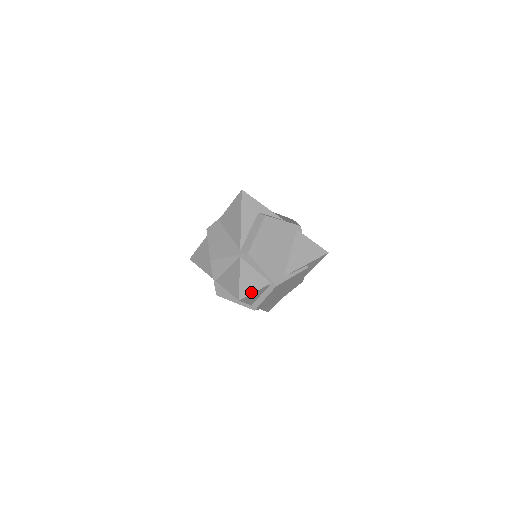
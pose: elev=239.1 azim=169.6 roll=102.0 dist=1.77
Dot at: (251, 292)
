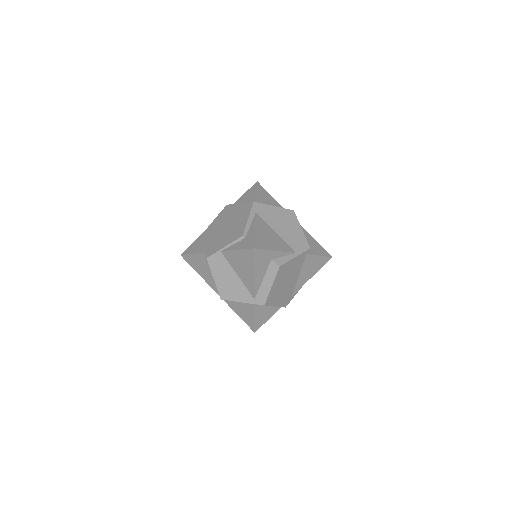
Dot at: (264, 322)
